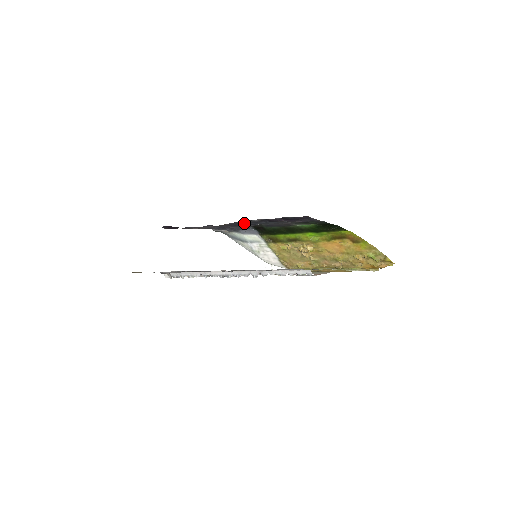
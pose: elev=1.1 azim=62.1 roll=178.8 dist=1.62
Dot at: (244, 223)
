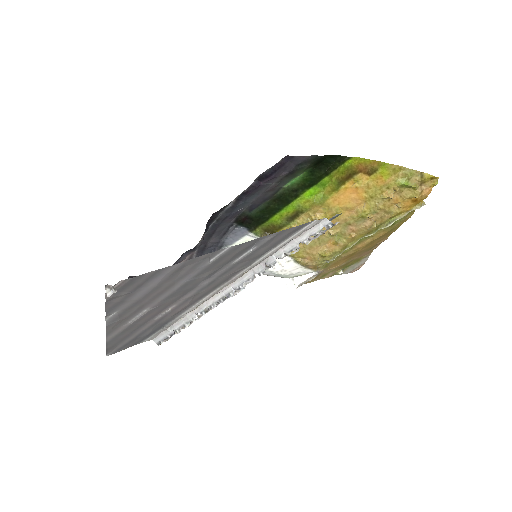
Dot at: (220, 220)
